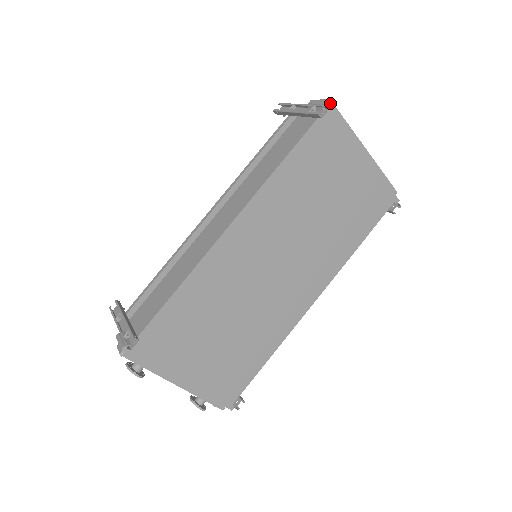
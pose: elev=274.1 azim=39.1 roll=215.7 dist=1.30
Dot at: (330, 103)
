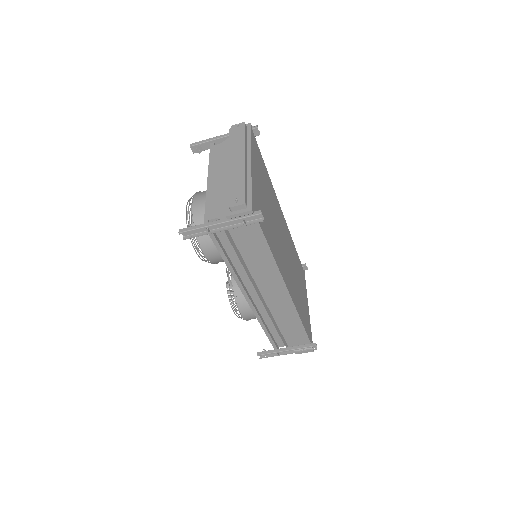
Dot at: (246, 204)
